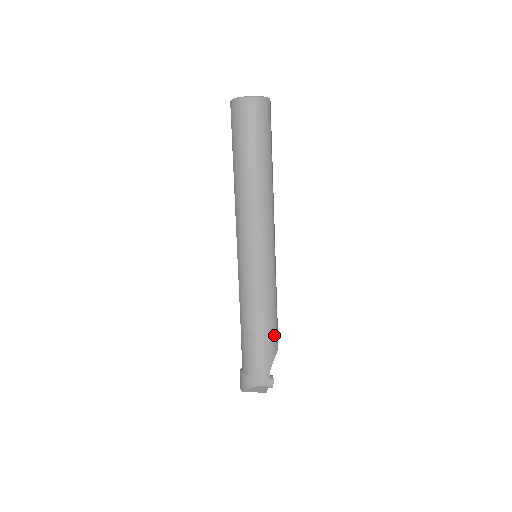
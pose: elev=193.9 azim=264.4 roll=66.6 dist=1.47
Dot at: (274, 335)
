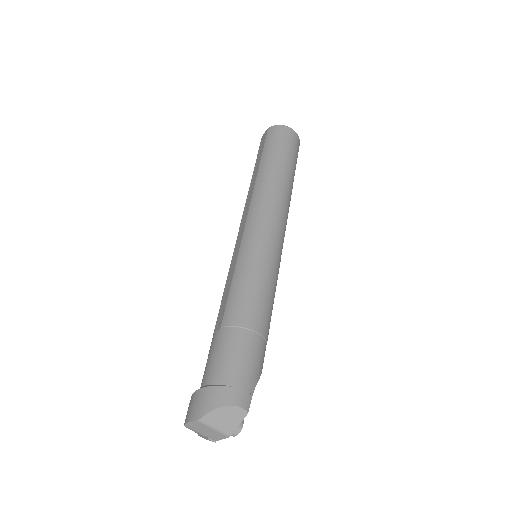
Dot at: (265, 345)
